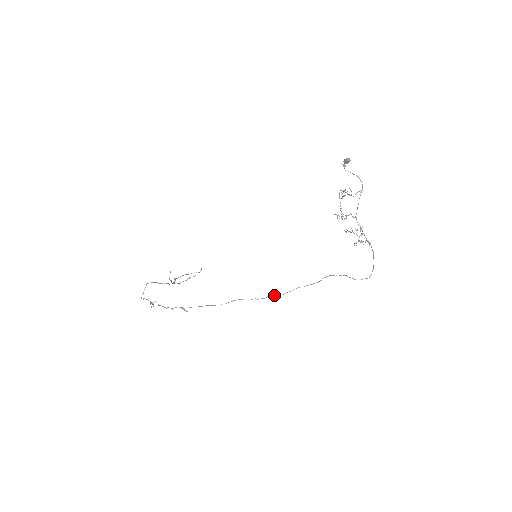
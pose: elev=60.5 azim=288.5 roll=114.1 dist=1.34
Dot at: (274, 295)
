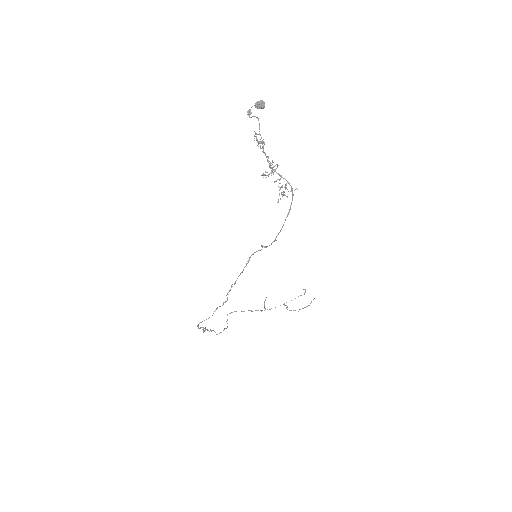
Dot at: occluded
